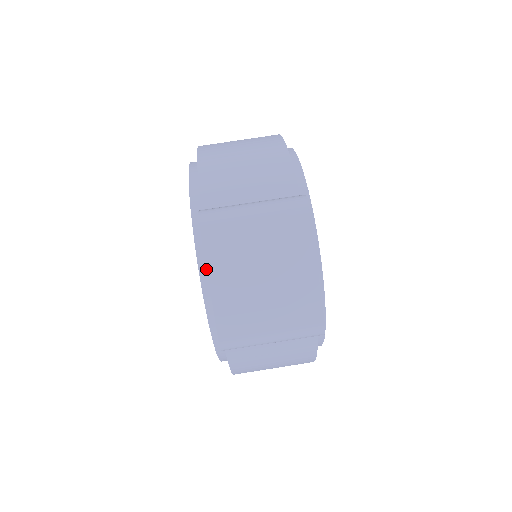
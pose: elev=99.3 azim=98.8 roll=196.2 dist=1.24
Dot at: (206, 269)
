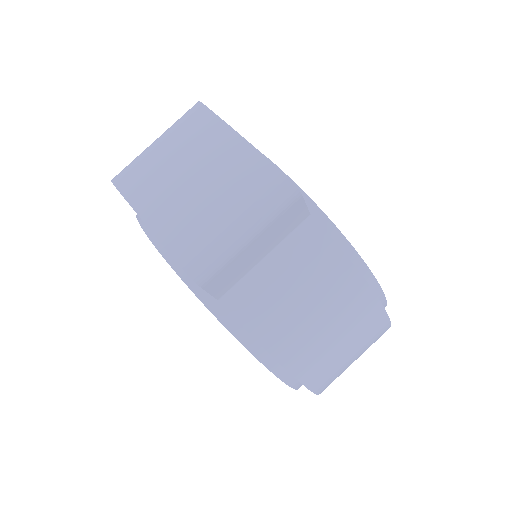
Dot at: occluded
